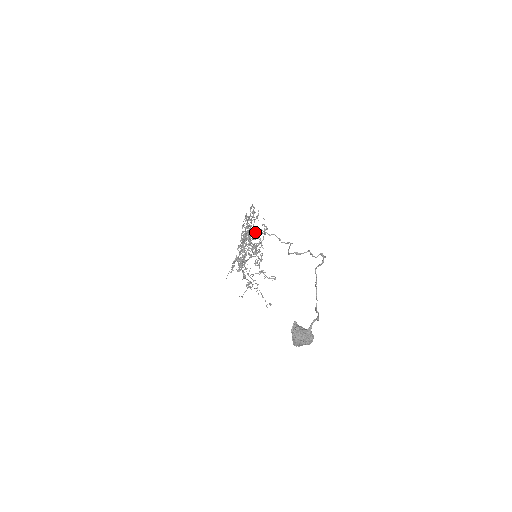
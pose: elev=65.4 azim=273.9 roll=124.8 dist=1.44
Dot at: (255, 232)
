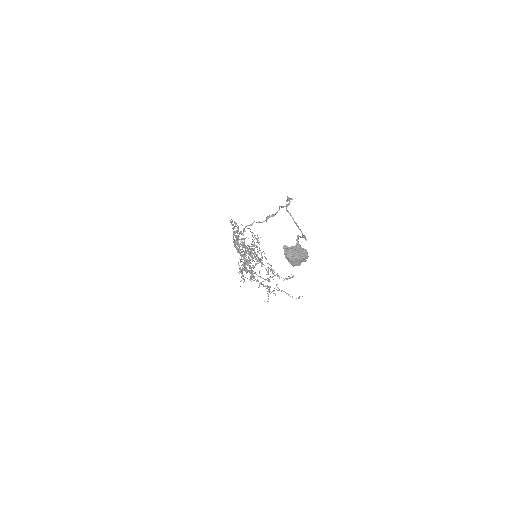
Dot at: occluded
